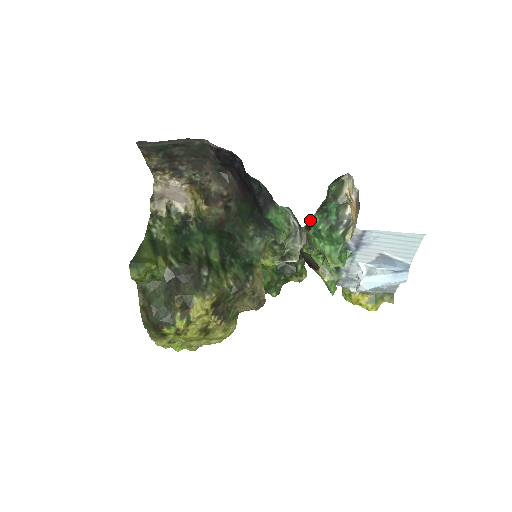
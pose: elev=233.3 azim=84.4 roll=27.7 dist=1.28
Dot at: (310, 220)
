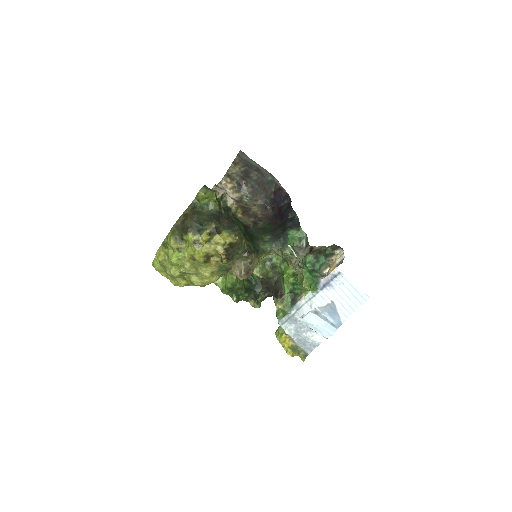
Dot at: (315, 247)
